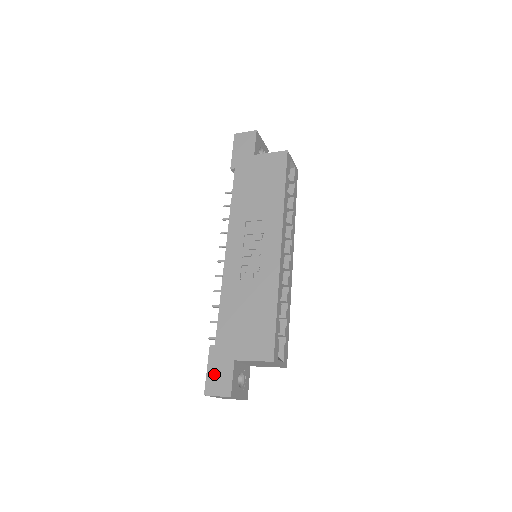
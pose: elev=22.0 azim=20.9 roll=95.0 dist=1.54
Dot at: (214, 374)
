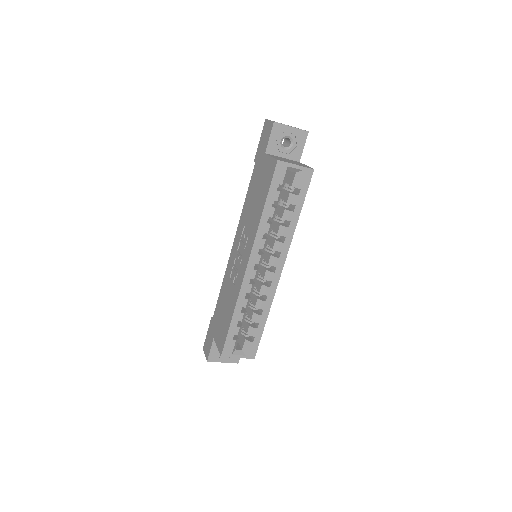
Dot at: (207, 339)
